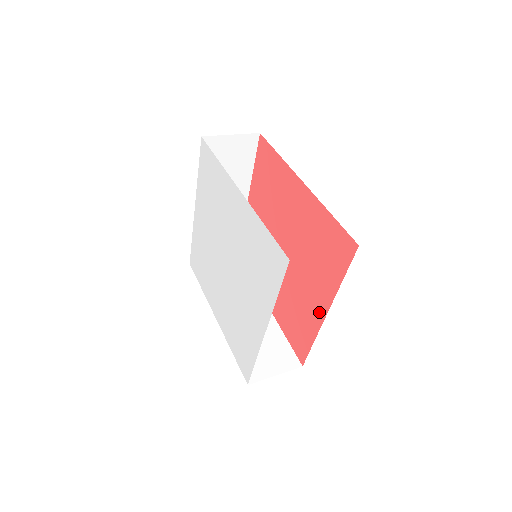
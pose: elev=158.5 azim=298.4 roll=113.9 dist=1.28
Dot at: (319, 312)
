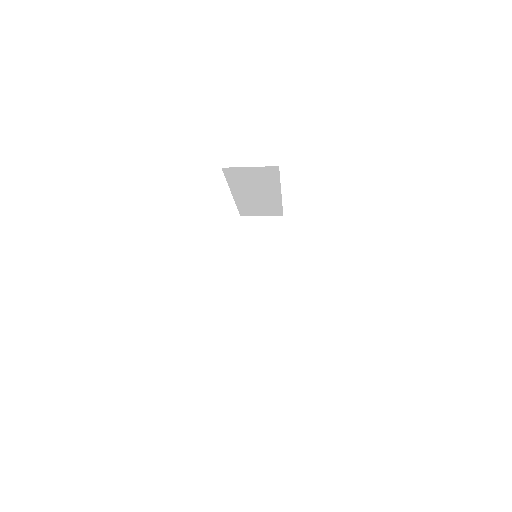
Dot at: occluded
